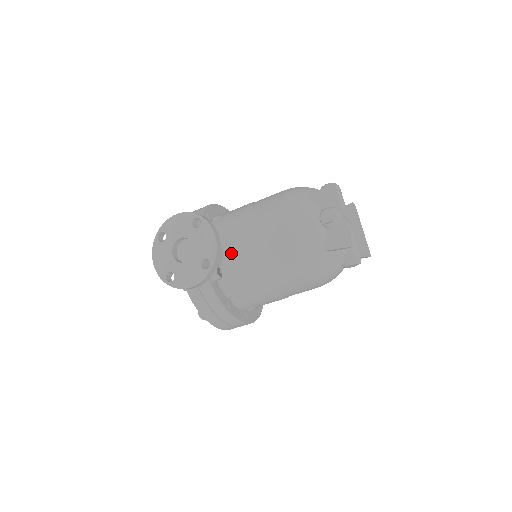
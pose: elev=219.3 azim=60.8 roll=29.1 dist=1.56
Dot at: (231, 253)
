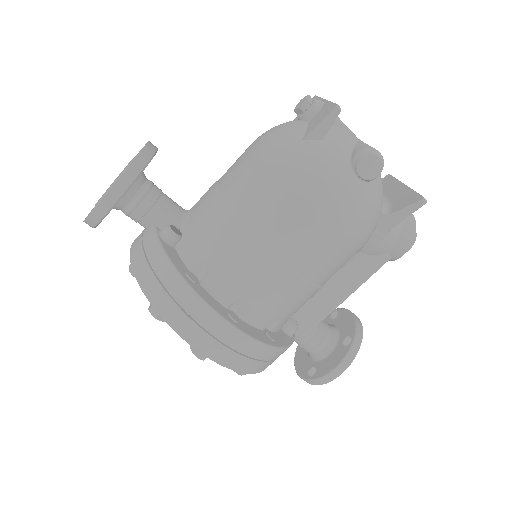
Dot at: (195, 208)
